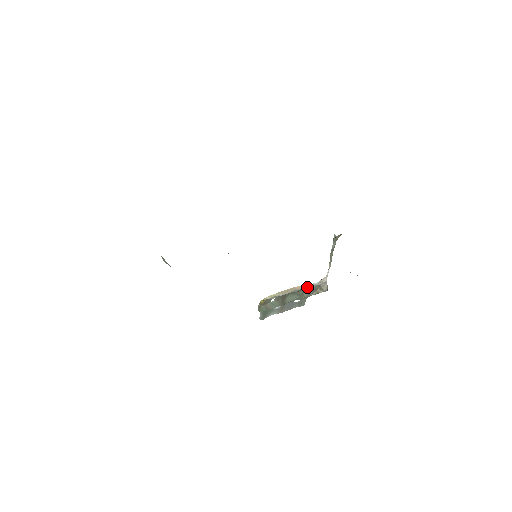
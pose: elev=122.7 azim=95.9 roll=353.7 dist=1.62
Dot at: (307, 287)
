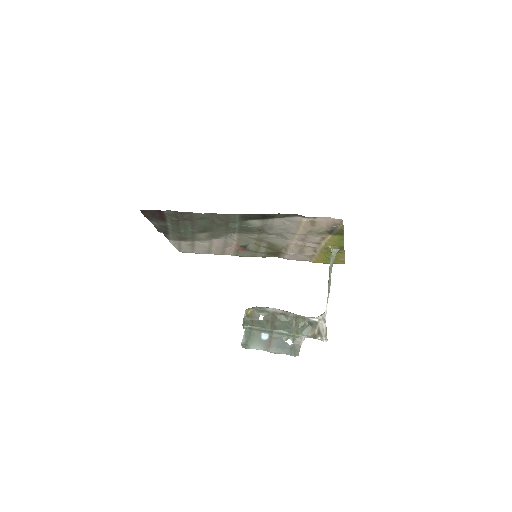
Dot at: (302, 319)
